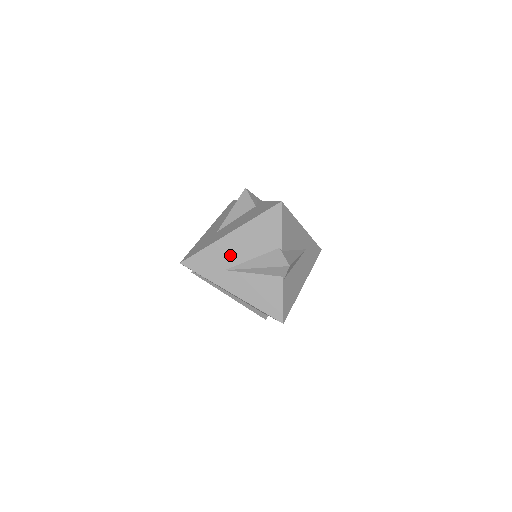
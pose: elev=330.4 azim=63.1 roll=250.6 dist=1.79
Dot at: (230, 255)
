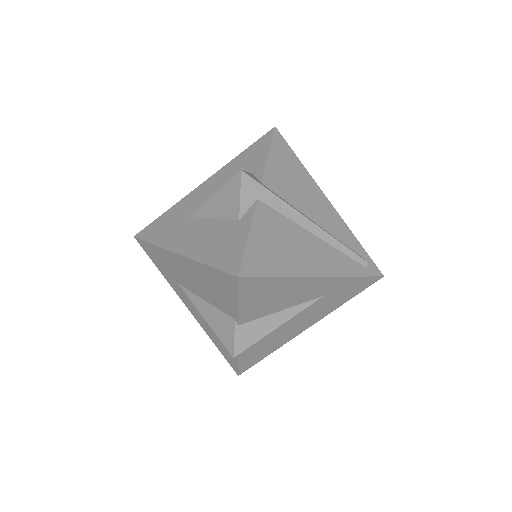
Dot at: (181, 275)
